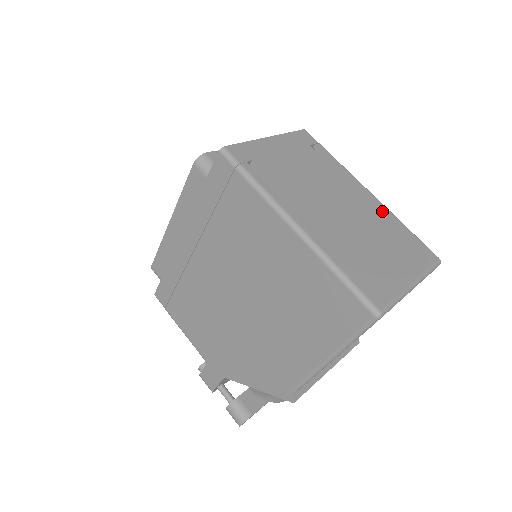
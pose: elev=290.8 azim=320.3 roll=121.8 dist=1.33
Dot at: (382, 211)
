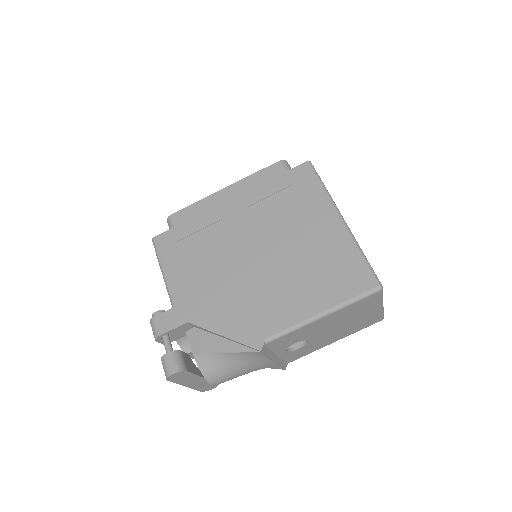
Dot at: occluded
